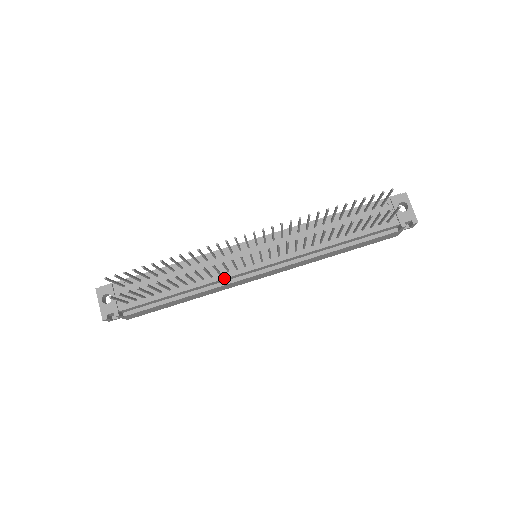
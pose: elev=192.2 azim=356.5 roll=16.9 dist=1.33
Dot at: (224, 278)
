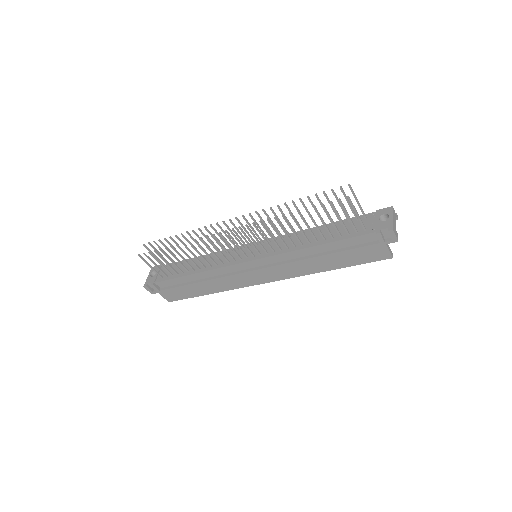
Dot at: (224, 266)
